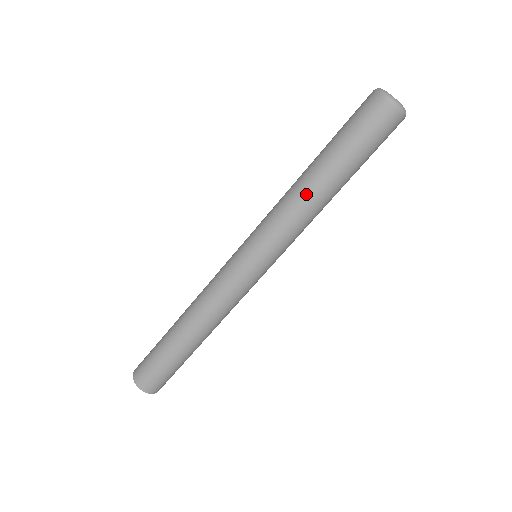
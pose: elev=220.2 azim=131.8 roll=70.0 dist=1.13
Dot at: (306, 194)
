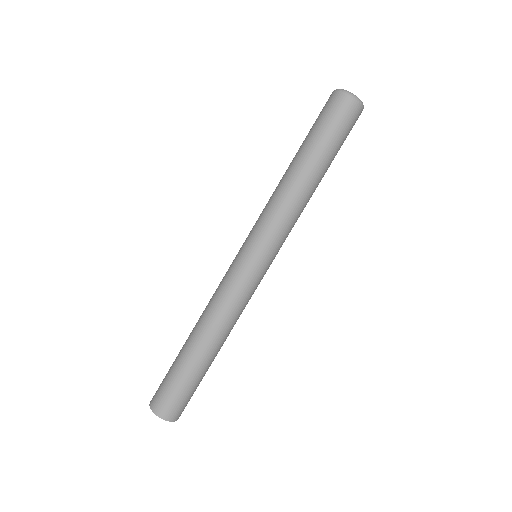
Dot at: (288, 183)
